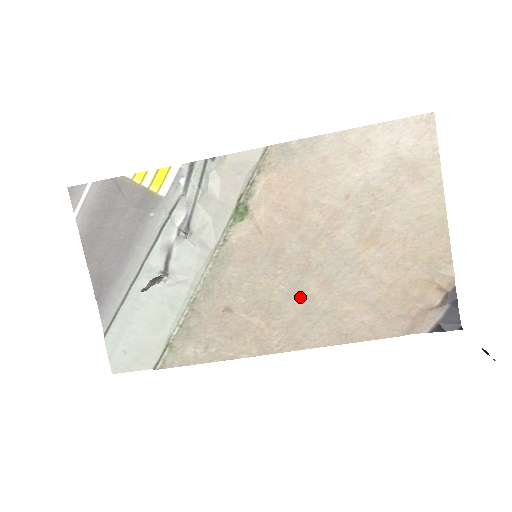
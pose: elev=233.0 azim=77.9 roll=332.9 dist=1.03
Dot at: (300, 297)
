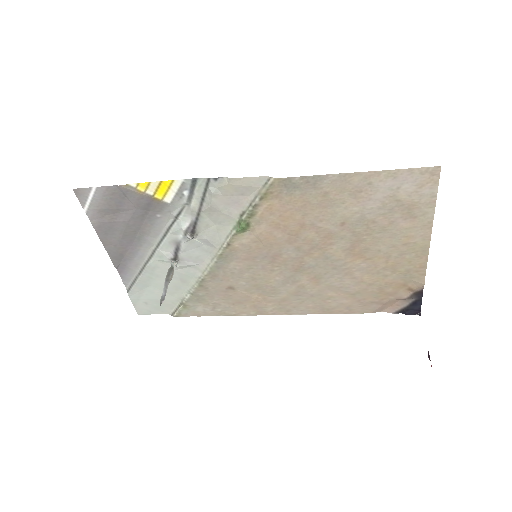
Dot at: (292, 285)
